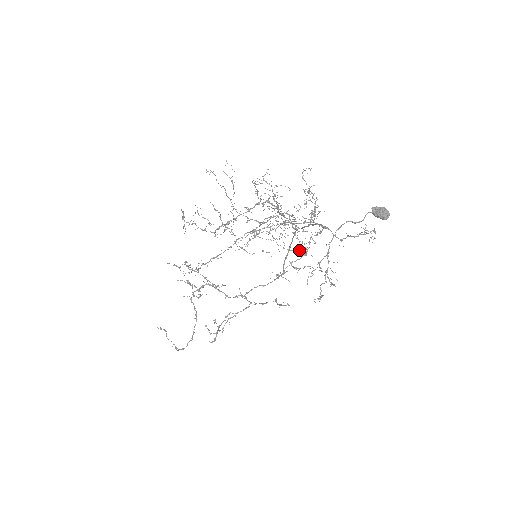
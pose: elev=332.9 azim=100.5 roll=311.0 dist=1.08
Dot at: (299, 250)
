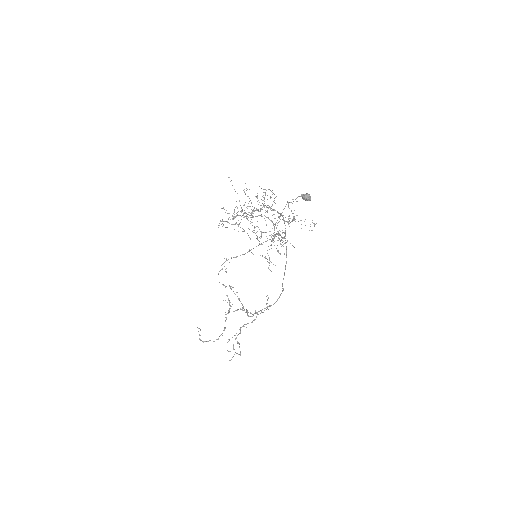
Dot at: occluded
